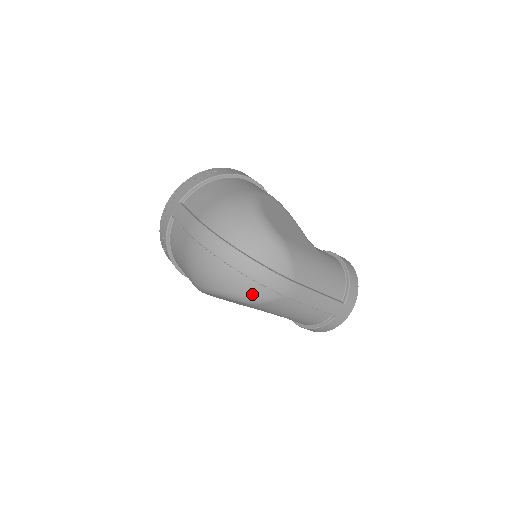
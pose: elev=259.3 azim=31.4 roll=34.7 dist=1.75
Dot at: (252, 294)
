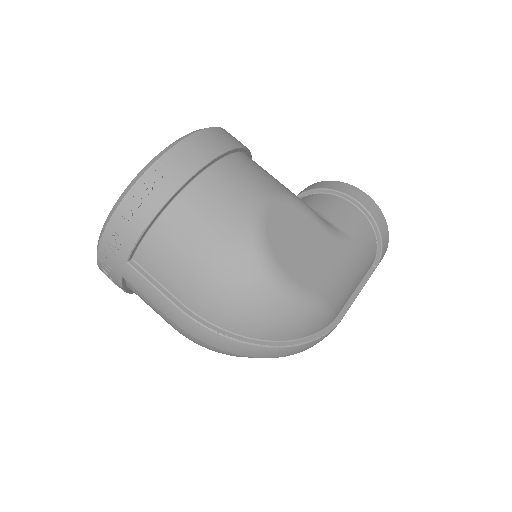
Dot at: occluded
